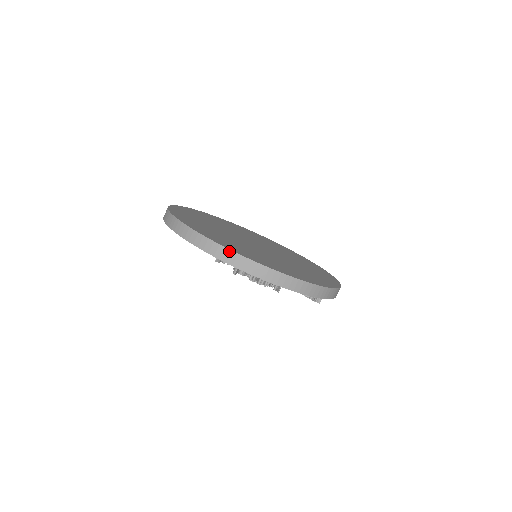
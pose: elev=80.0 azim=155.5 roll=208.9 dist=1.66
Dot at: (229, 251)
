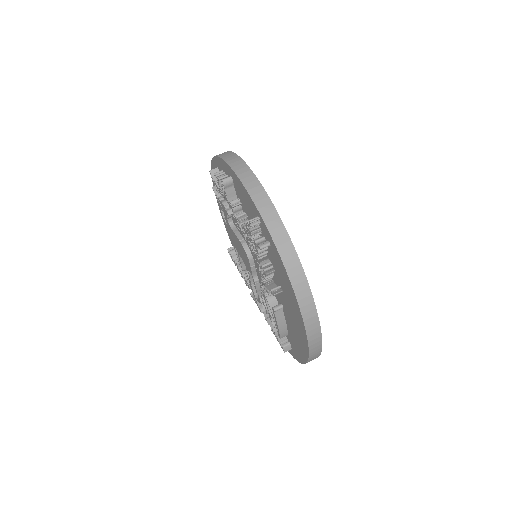
Dot at: occluded
